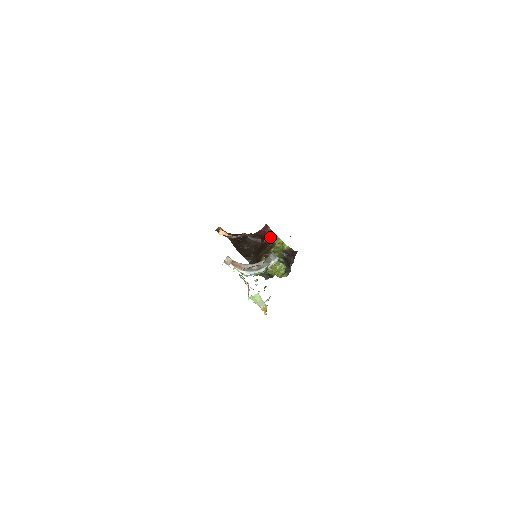
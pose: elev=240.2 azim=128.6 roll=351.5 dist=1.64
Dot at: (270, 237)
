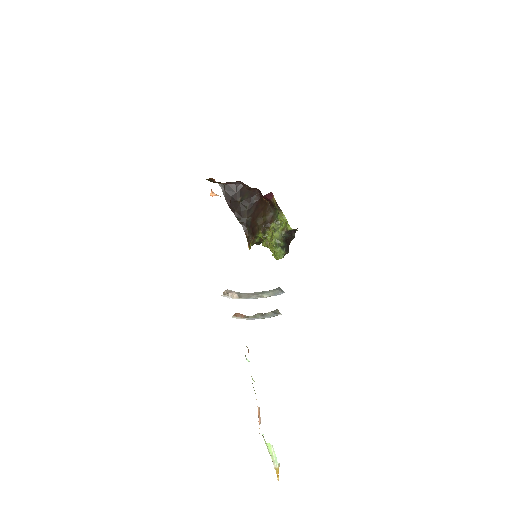
Dot at: (273, 205)
